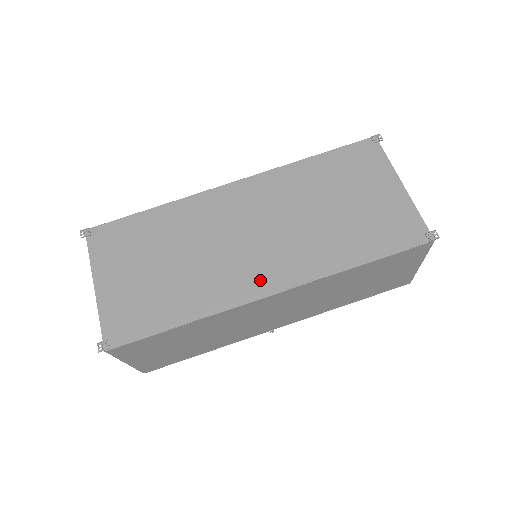
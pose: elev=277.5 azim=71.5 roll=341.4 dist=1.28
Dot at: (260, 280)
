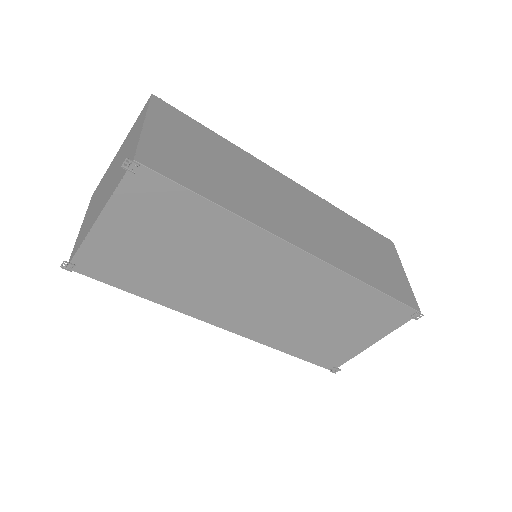
Dot at: (225, 317)
